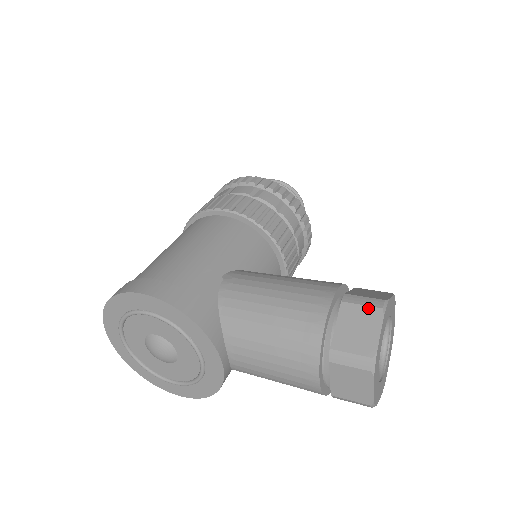
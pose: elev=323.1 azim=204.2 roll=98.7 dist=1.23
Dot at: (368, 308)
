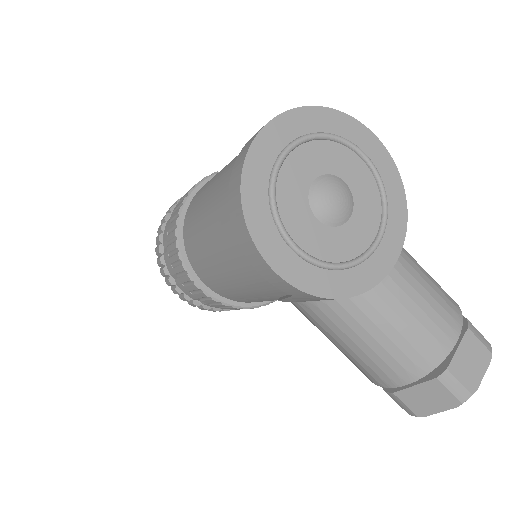
Dot at: occluded
